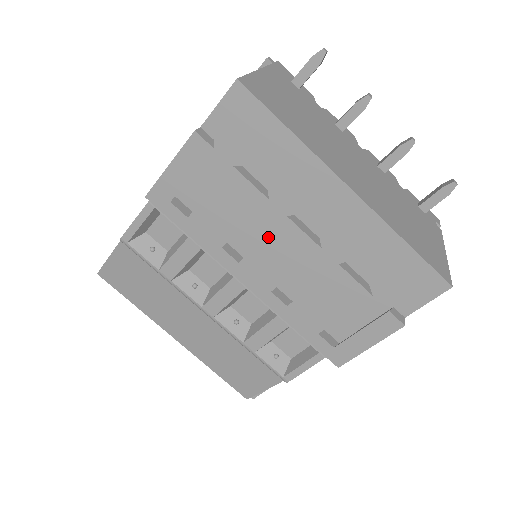
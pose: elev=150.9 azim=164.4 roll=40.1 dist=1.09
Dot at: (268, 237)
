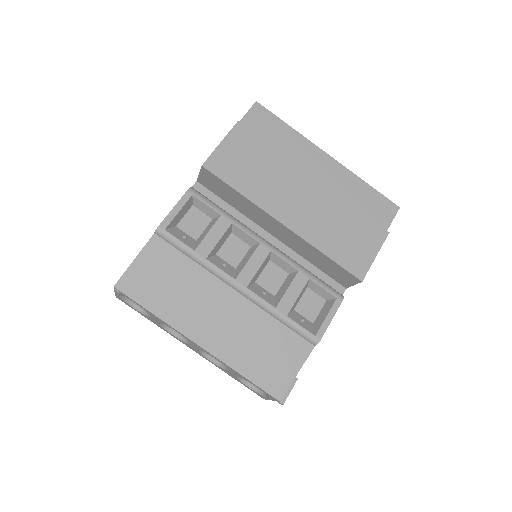
Dot at: (293, 184)
